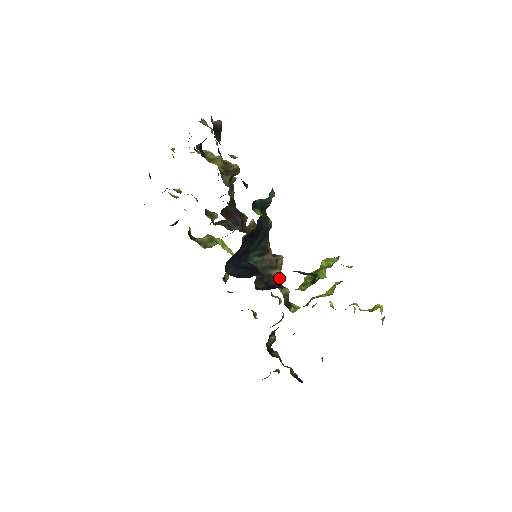
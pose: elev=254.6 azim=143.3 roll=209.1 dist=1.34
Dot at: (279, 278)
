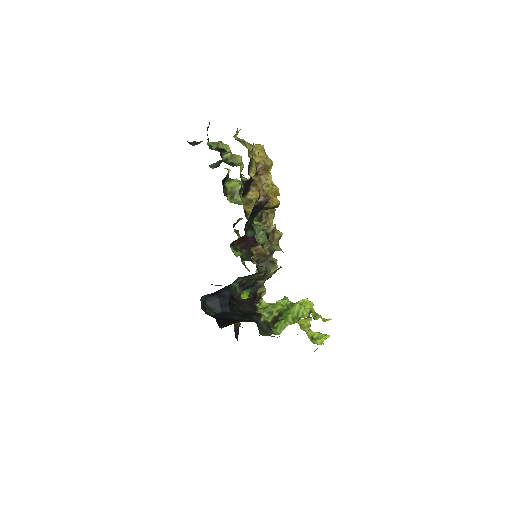
Dot at: (260, 286)
